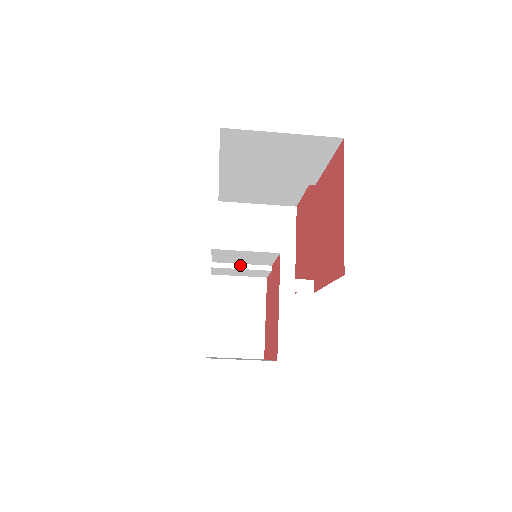
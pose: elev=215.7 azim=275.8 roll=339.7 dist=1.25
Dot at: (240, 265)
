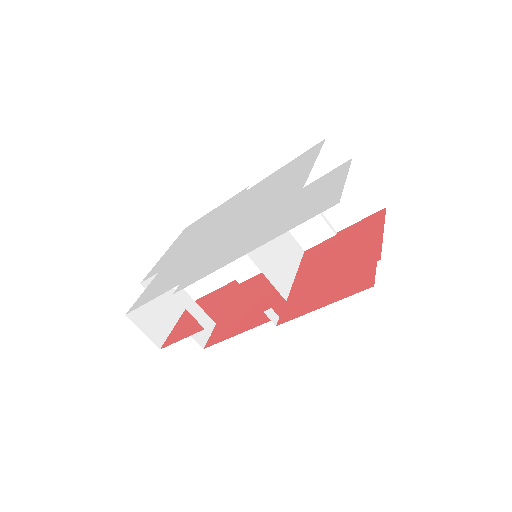
Dot at: occluded
